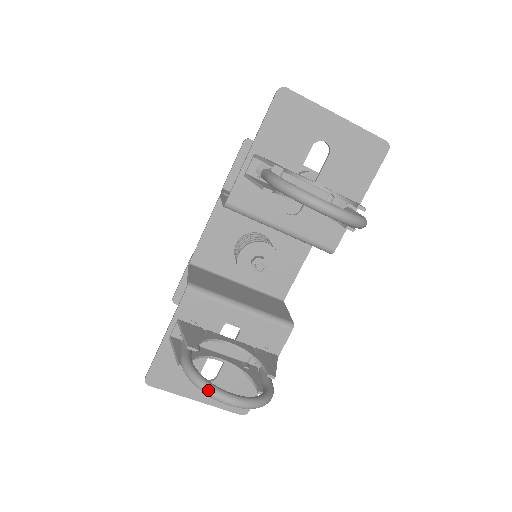
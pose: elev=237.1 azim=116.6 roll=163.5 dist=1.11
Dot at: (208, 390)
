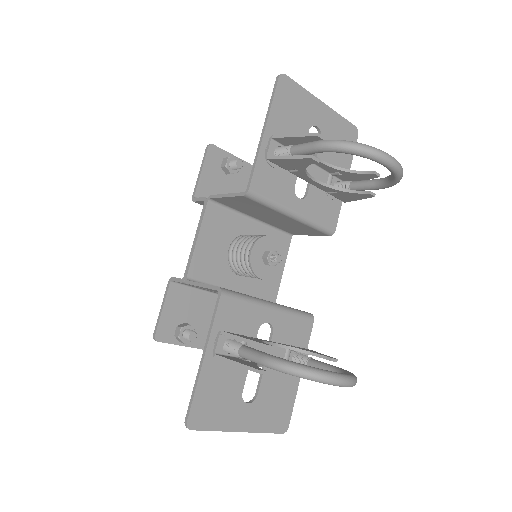
Dot at: (321, 375)
